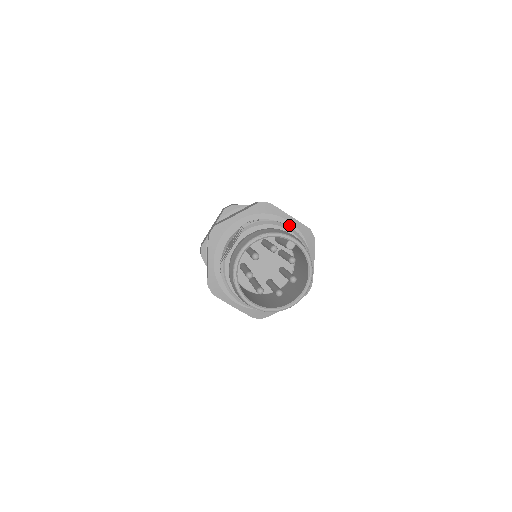
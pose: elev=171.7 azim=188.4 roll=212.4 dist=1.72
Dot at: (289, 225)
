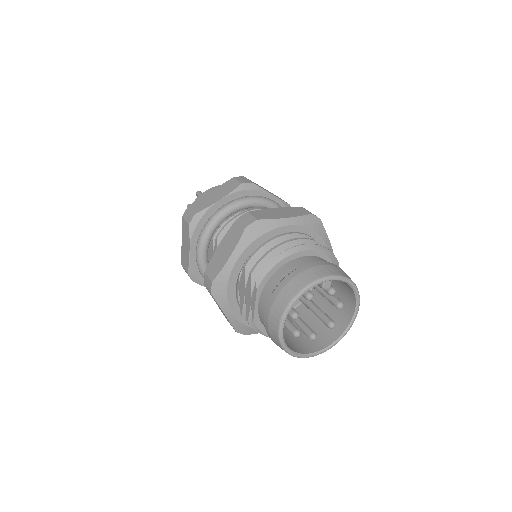
Dot at: (290, 229)
